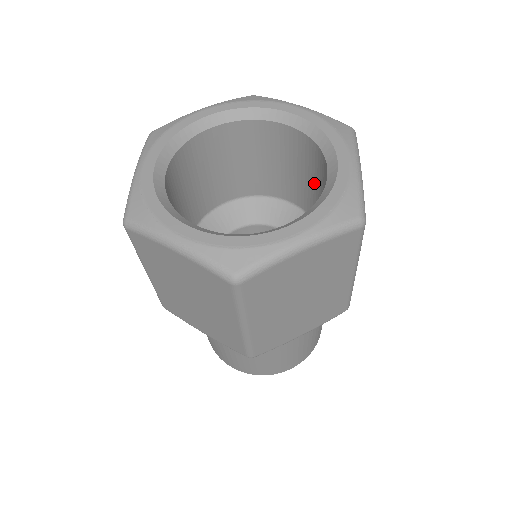
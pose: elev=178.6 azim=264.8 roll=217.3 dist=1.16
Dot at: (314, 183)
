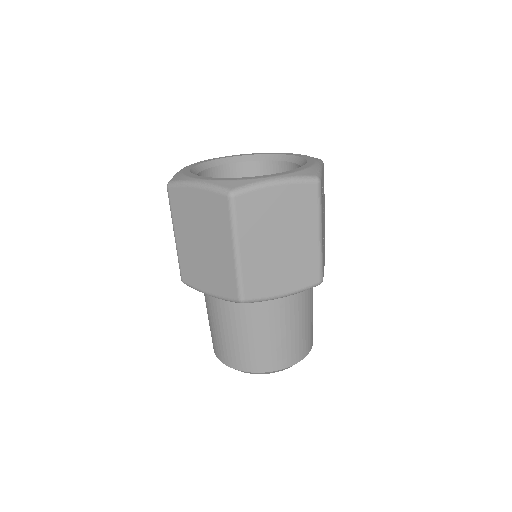
Dot at: occluded
